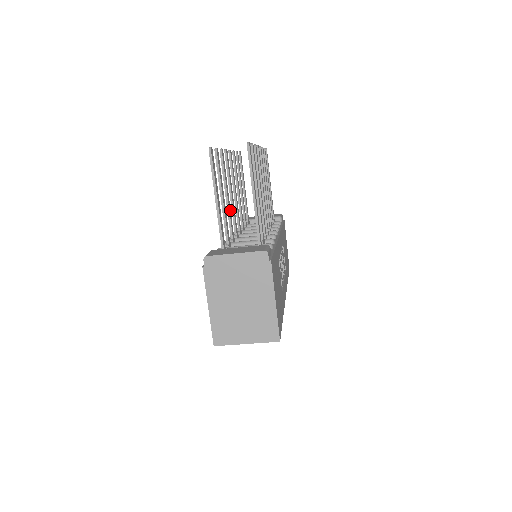
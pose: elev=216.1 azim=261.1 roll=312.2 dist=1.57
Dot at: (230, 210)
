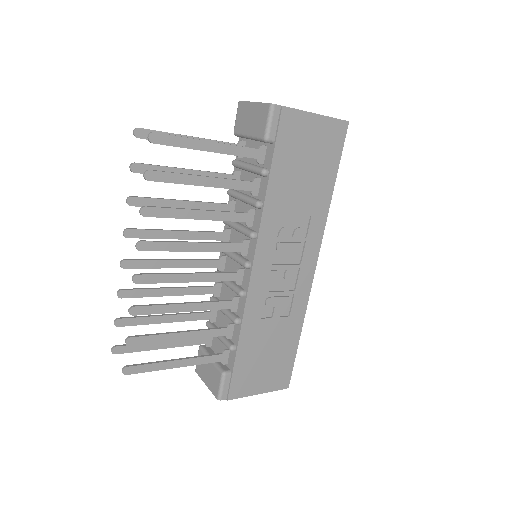
Dot at: (186, 289)
